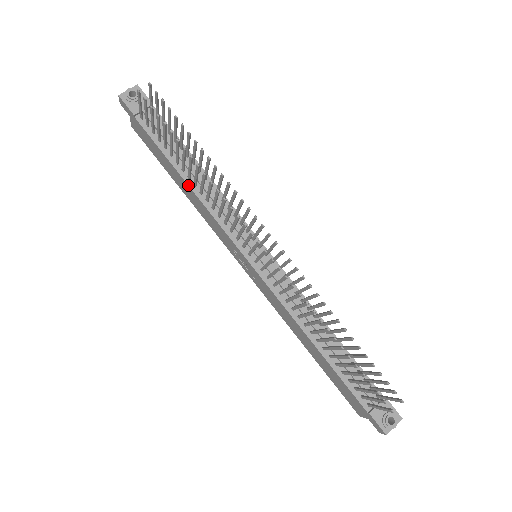
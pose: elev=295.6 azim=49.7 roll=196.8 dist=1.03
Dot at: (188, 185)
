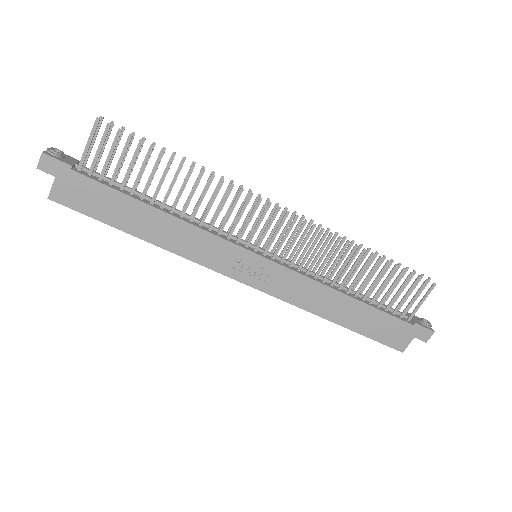
Dot at: (166, 212)
